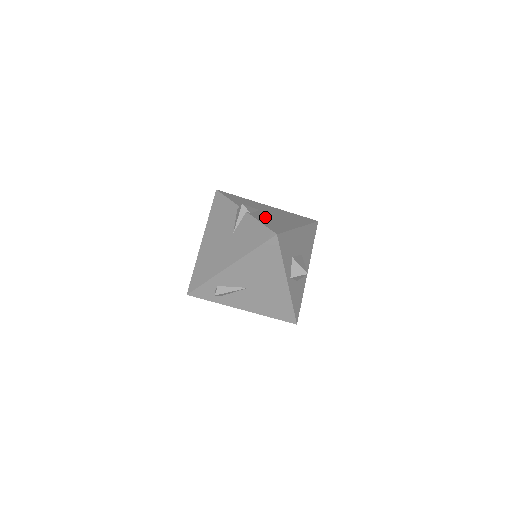
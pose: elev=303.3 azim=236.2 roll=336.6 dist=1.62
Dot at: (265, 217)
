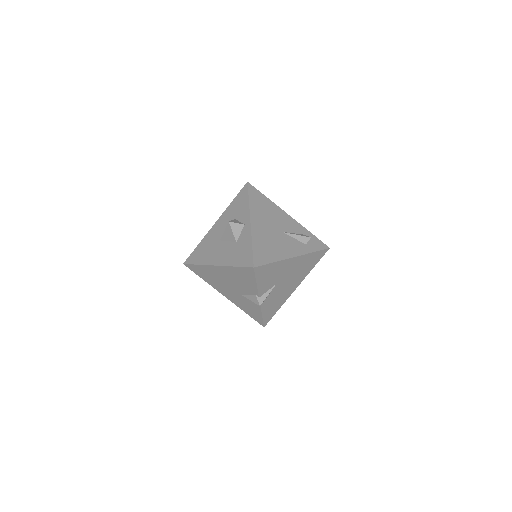
Dot at: (273, 299)
